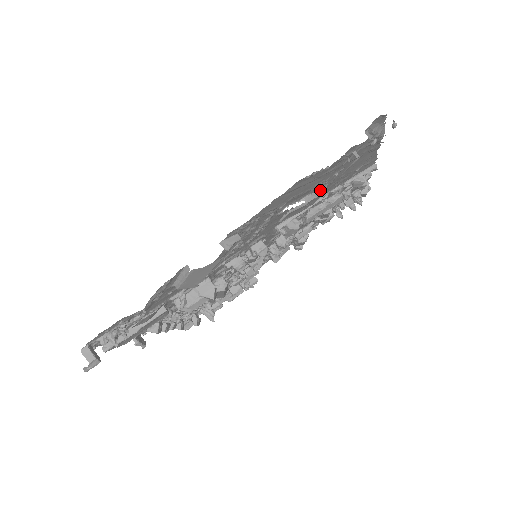
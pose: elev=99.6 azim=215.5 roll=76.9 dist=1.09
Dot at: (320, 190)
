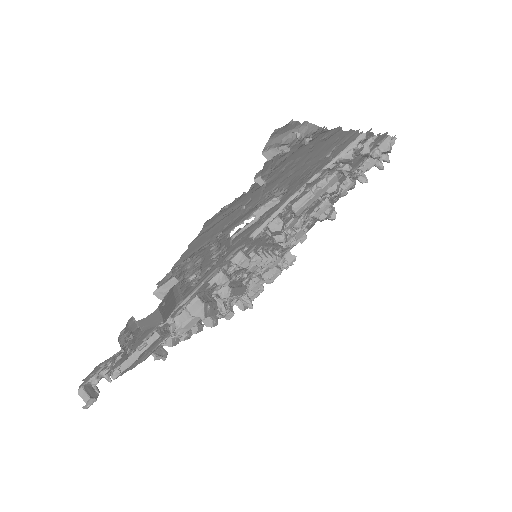
Dot at: (276, 196)
